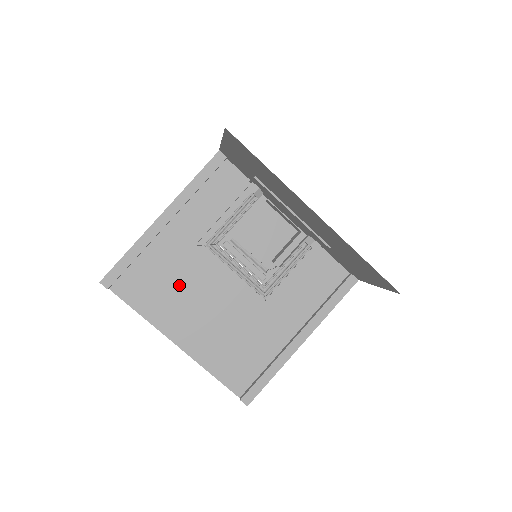
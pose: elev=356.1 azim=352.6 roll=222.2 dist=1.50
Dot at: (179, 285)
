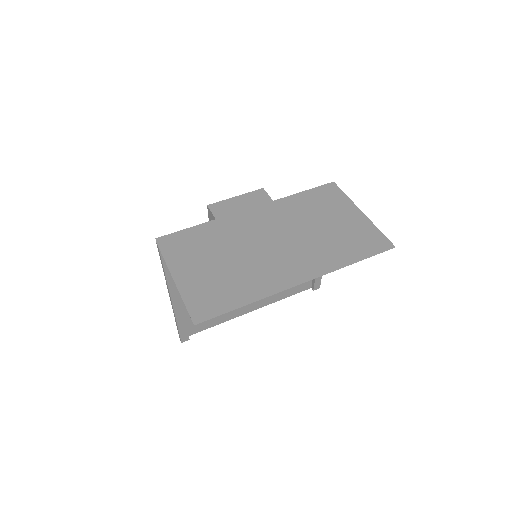
Dot at: occluded
